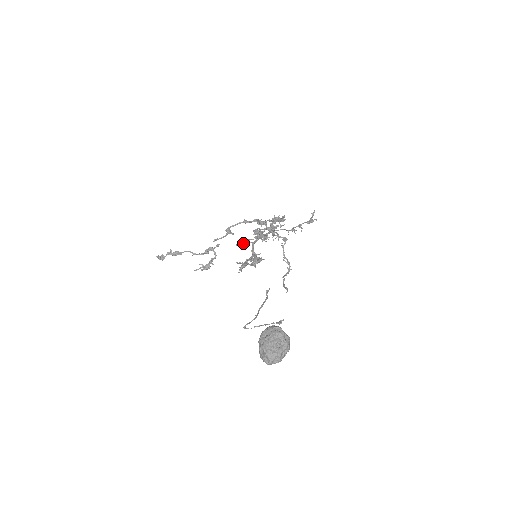
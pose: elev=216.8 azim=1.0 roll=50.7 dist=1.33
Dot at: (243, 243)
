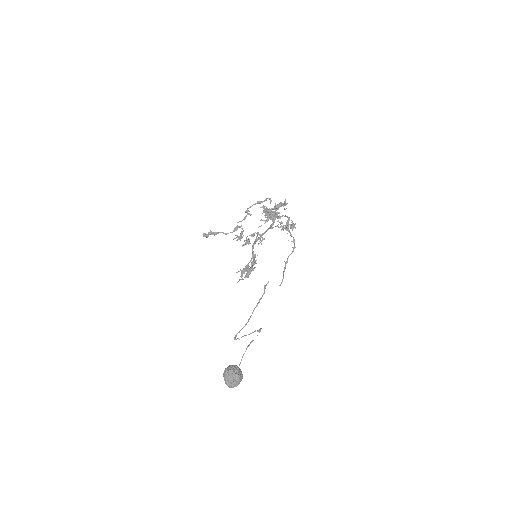
Dot at: (246, 244)
